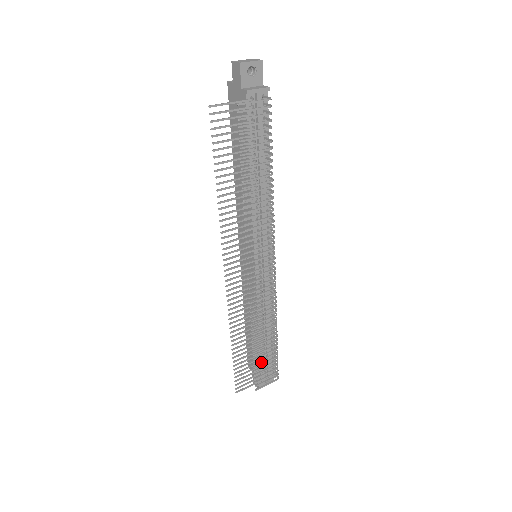
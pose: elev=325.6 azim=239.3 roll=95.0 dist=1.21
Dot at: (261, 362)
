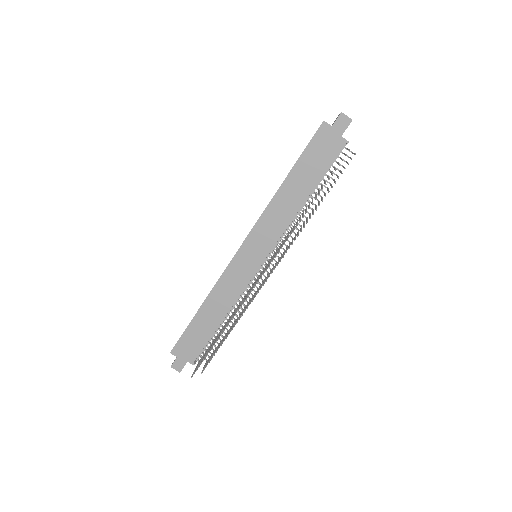
Dot at: occluded
